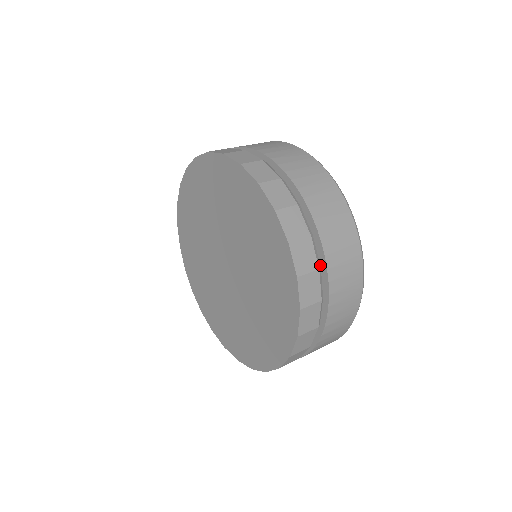
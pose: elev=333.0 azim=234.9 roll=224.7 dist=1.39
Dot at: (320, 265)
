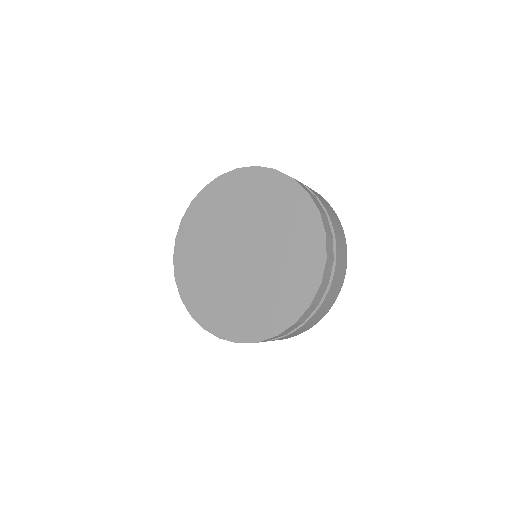
Dot at: occluded
